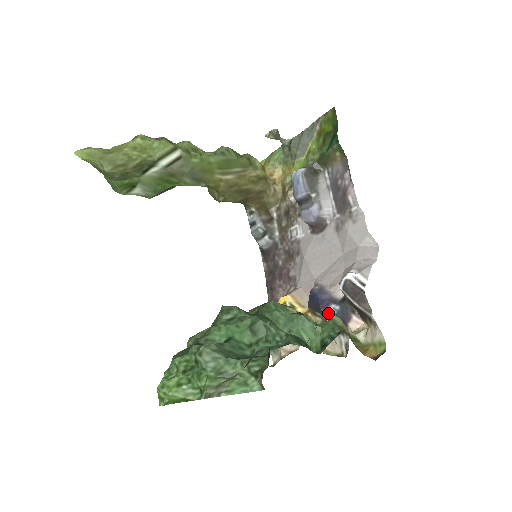
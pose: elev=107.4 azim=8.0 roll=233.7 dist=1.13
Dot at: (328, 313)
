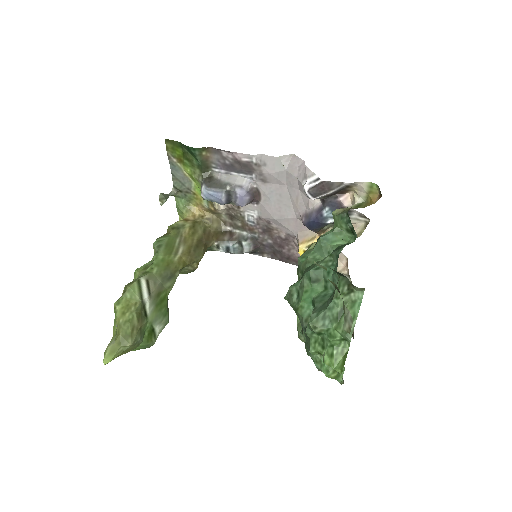
Dot at: (328, 218)
